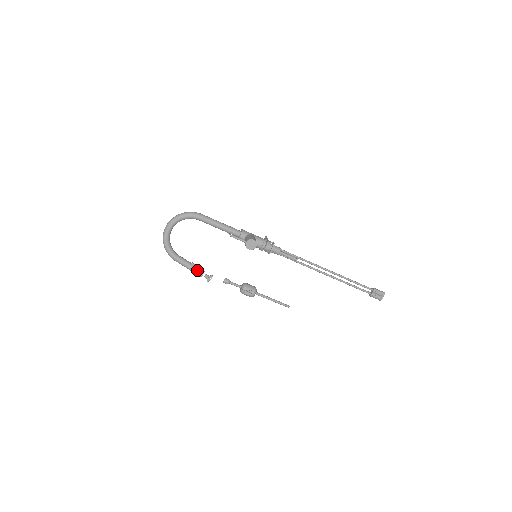
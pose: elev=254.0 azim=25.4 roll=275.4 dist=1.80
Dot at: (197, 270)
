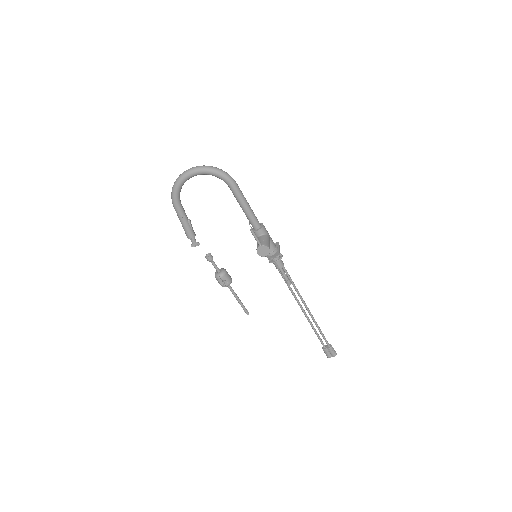
Dot at: (189, 230)
